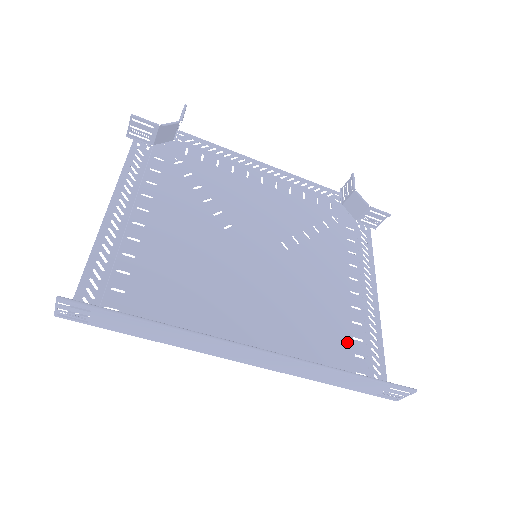
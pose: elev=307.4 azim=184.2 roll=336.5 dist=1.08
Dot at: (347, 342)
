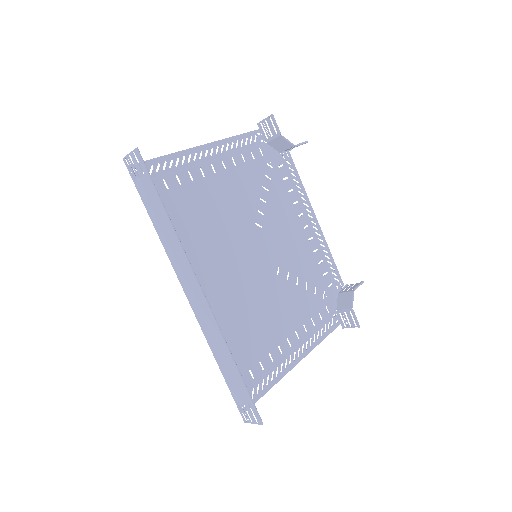
Dot at: (254, 358)
